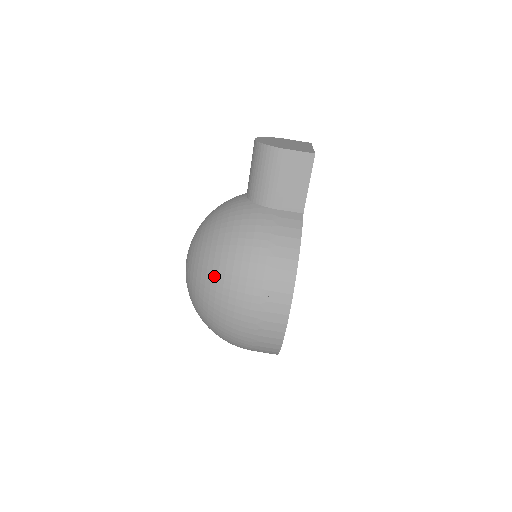
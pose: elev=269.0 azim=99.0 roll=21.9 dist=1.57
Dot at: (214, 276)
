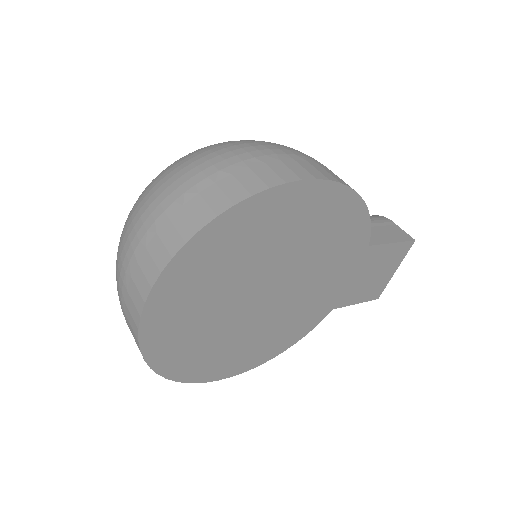
Dot at: occluded
